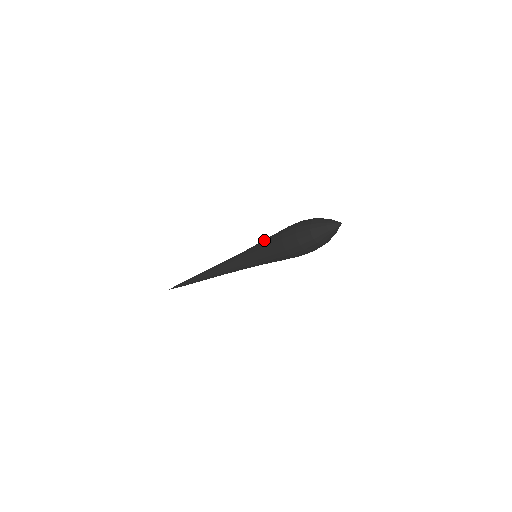
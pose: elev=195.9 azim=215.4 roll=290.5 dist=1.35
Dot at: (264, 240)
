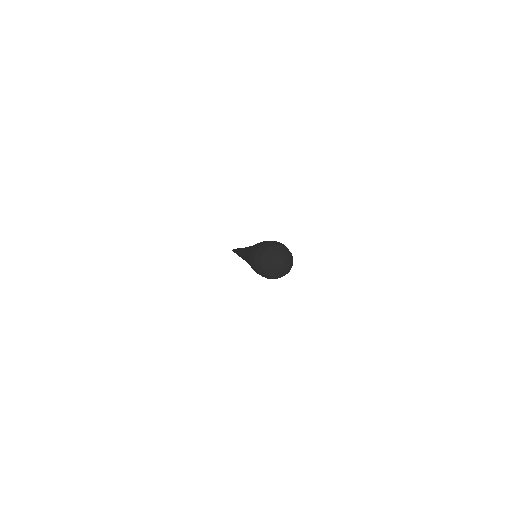
Dot at: (247, 260)
